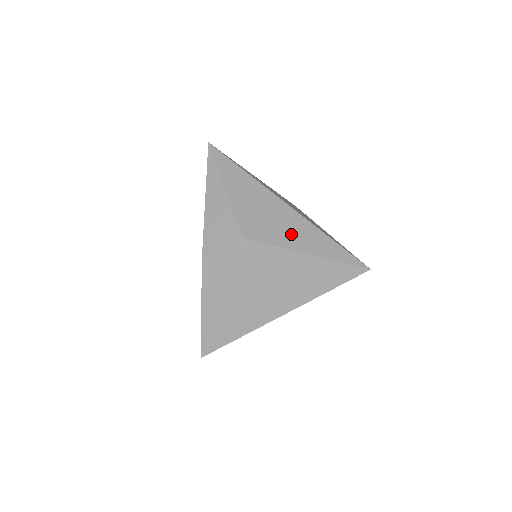
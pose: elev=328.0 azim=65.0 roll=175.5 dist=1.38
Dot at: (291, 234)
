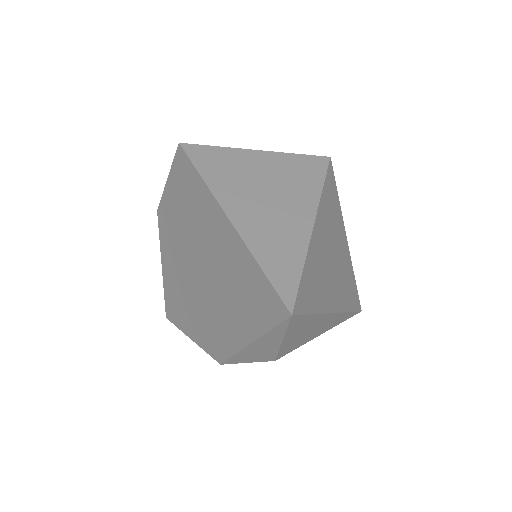
Dot at: (320, 331)
